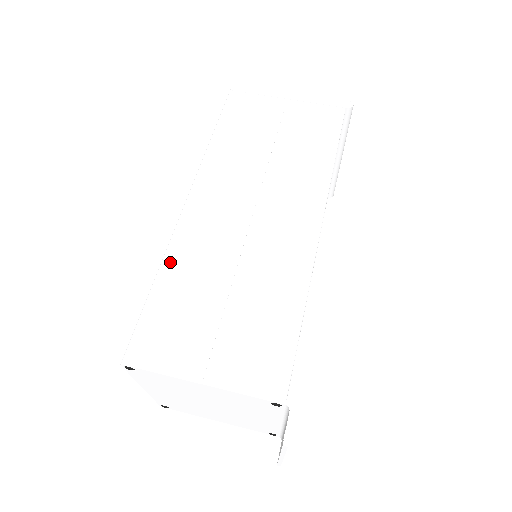
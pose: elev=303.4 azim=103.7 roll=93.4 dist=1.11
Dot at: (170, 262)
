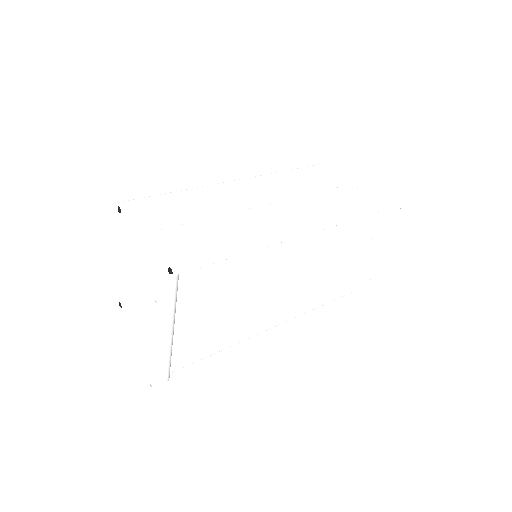
Dot at: (194, 191)
